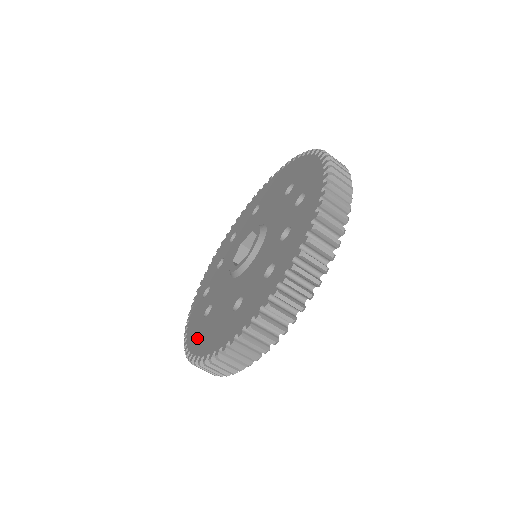
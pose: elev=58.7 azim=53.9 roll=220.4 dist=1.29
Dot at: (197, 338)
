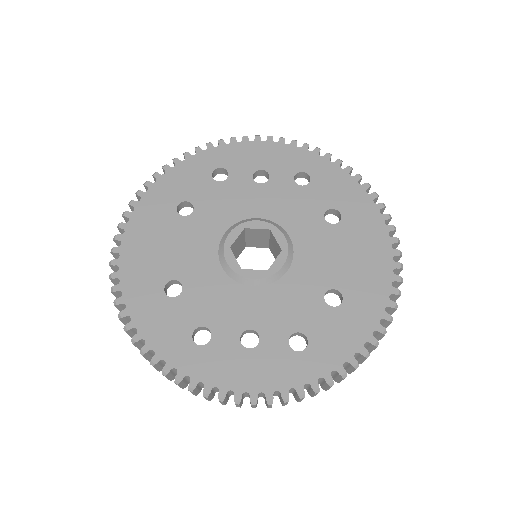
Dot at: (148, 215)
